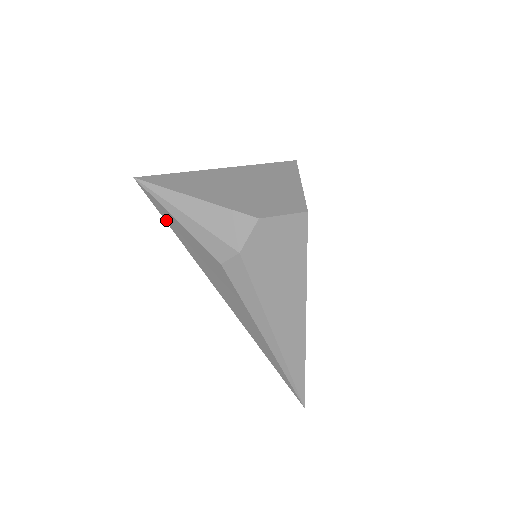
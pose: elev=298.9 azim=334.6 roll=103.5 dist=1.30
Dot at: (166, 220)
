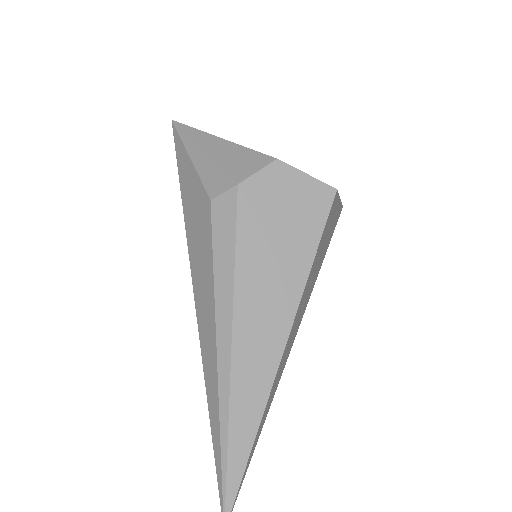
Dot at: (179, 167)
